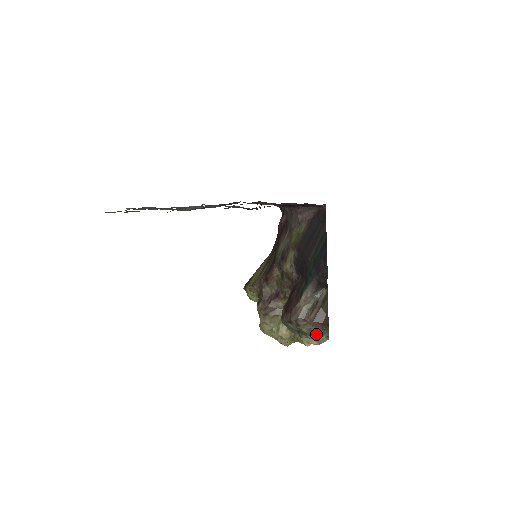
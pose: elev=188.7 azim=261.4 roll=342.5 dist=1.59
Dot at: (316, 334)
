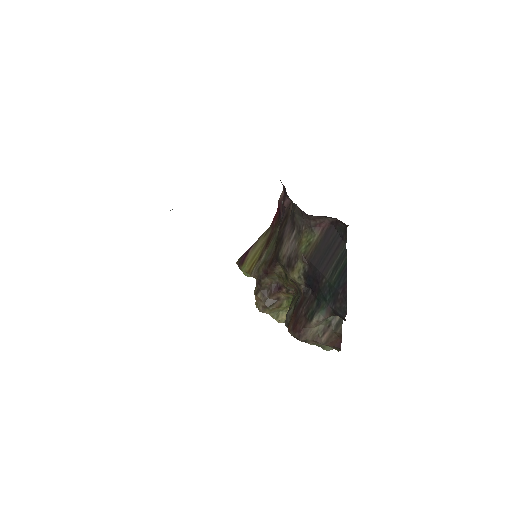
Dot at: occluded
